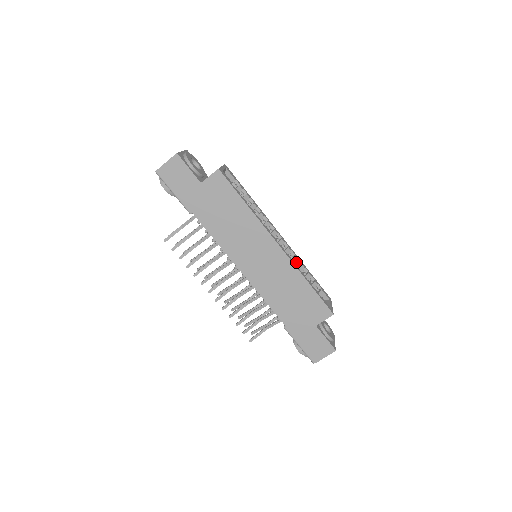
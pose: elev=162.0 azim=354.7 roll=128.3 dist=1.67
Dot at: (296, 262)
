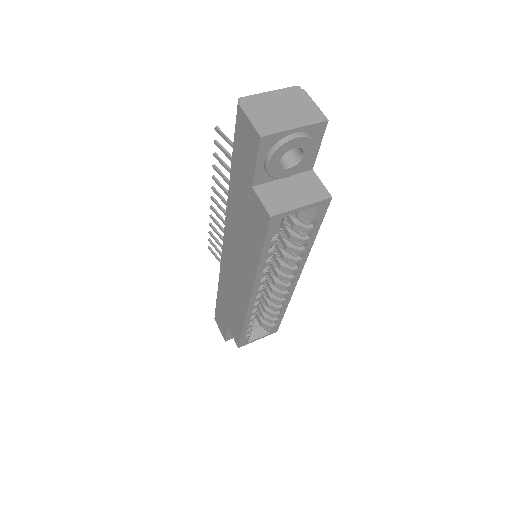
Dot at: (278, 302)
